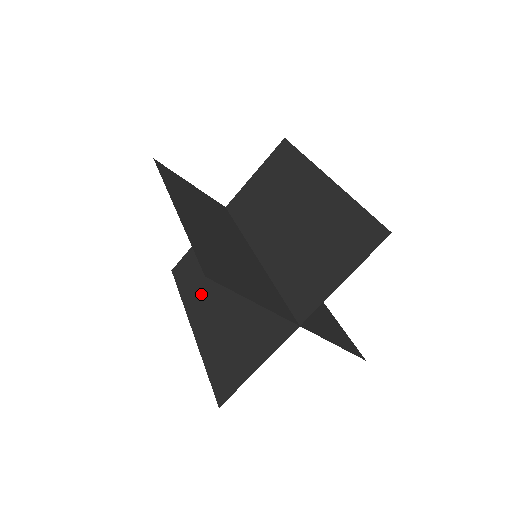
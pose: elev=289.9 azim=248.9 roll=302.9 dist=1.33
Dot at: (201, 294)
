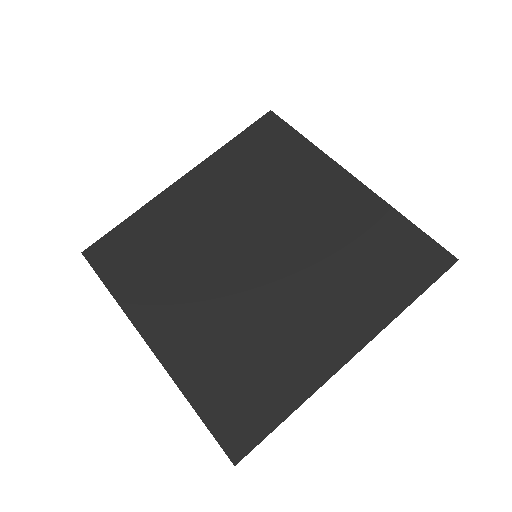
Dot at: (158, 297)
